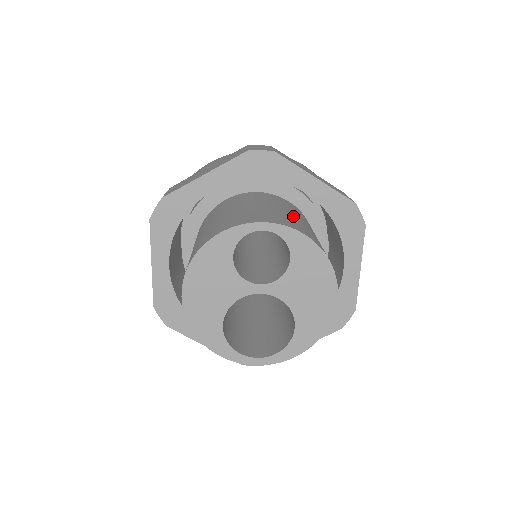
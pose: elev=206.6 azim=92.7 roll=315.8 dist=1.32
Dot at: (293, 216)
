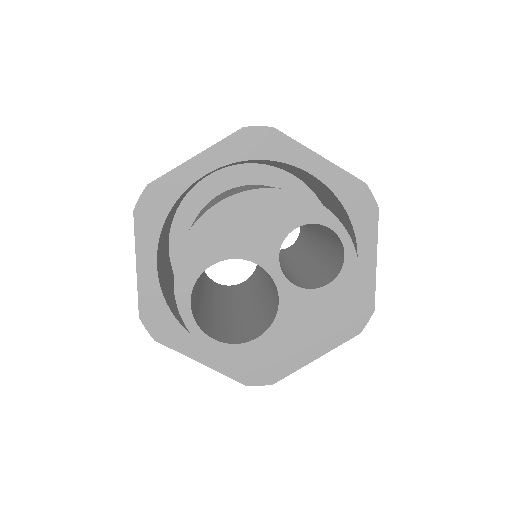
Dot at: occluded
